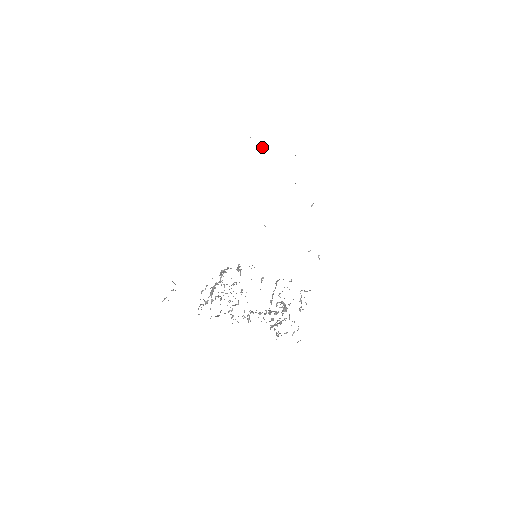
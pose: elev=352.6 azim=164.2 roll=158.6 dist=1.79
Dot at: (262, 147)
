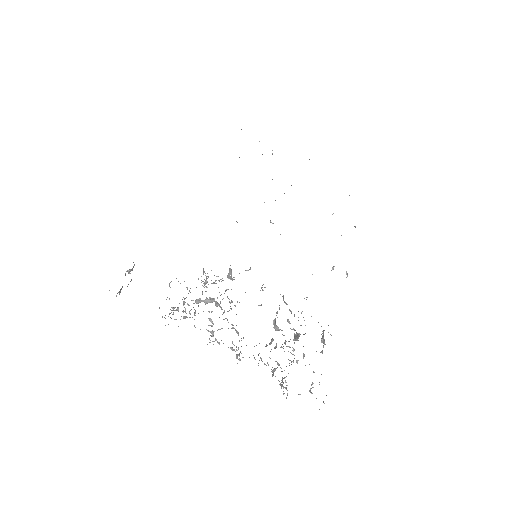
Dot at: occluded
